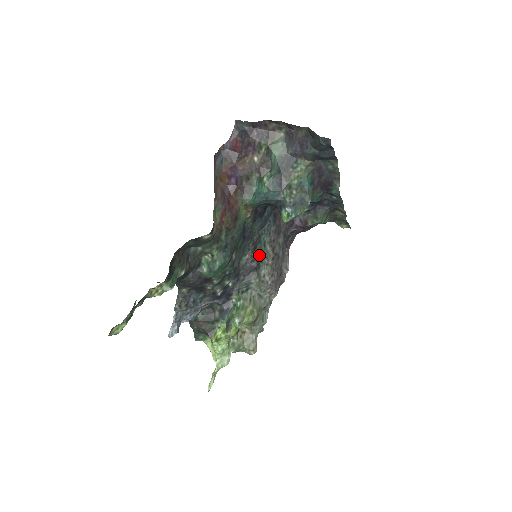
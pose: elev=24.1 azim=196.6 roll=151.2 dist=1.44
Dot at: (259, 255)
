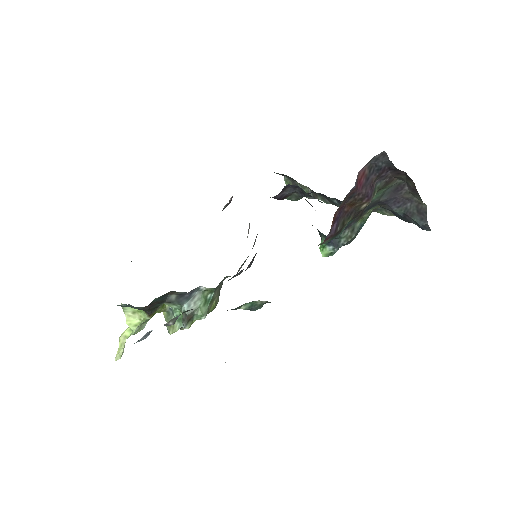
Dot at: occluded
